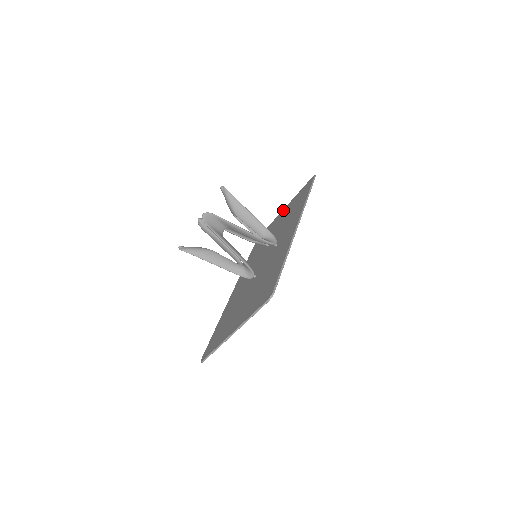
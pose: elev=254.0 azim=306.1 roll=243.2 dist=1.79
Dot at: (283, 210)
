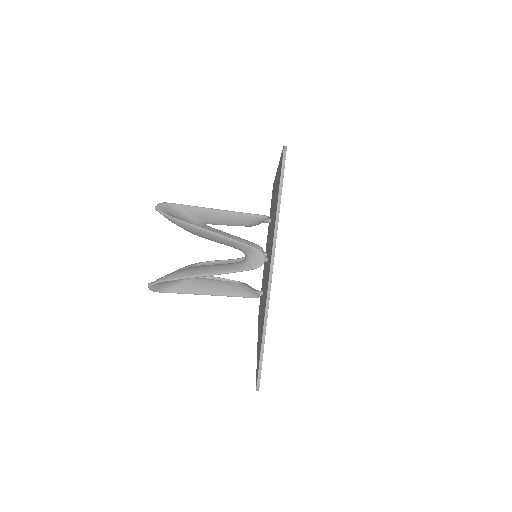
Dot at: occluded
